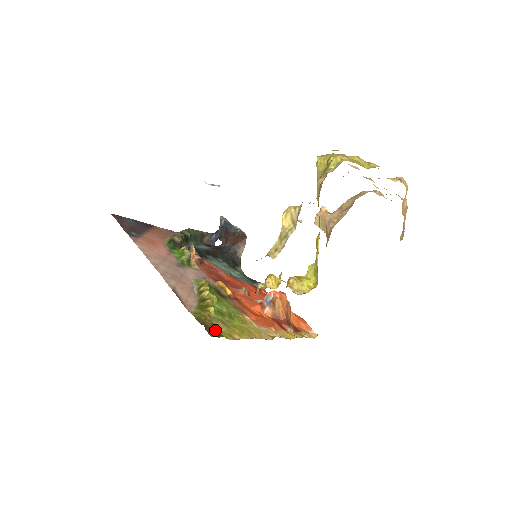
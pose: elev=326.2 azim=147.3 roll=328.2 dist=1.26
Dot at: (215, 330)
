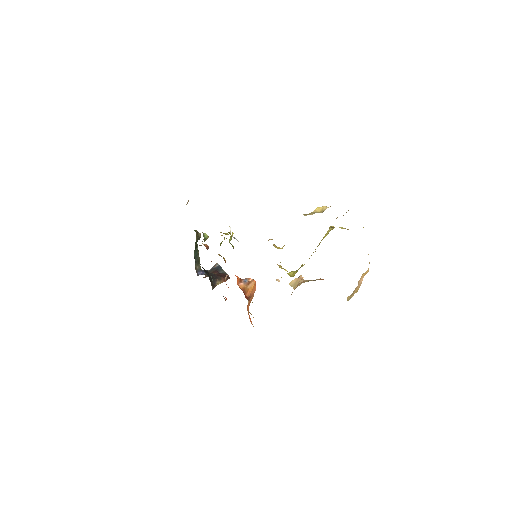
Dot at: occluded
